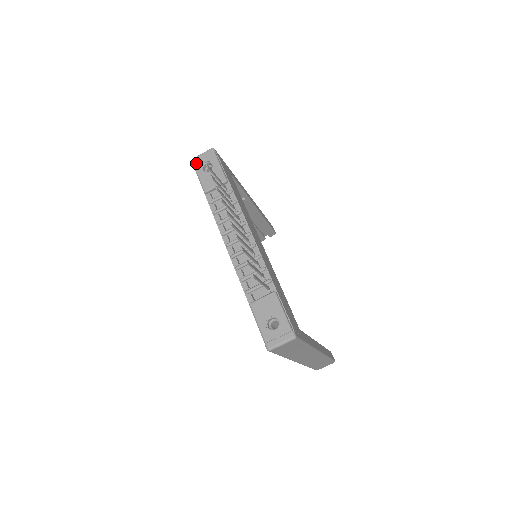
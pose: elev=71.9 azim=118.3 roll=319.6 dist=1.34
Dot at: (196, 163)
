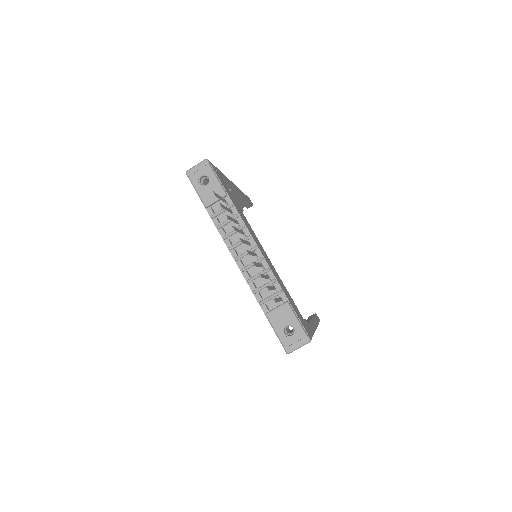
Dot at: (192, 176)
